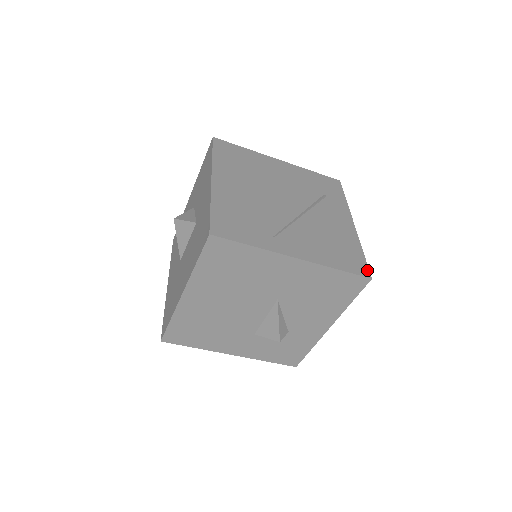
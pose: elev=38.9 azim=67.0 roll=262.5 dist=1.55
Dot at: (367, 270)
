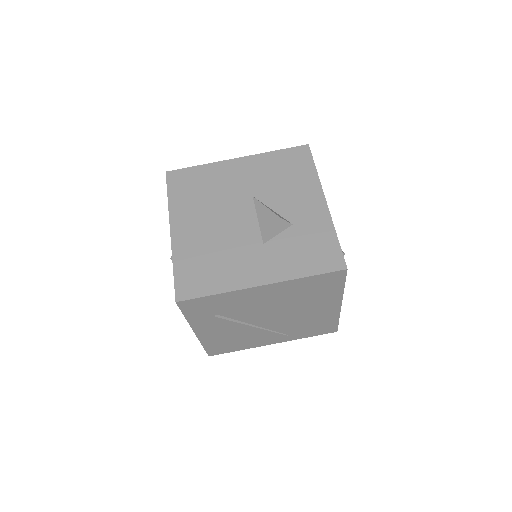
Dot at: occluded
